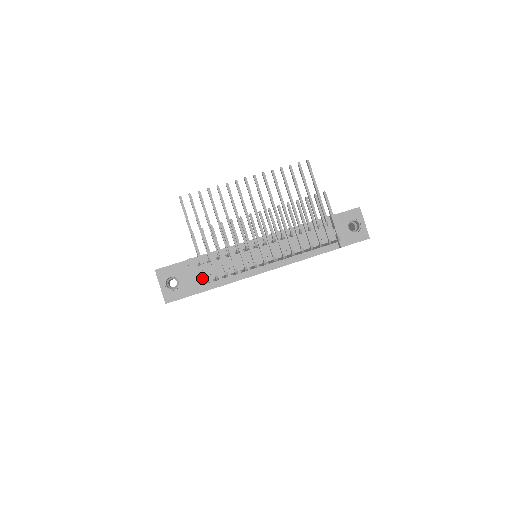
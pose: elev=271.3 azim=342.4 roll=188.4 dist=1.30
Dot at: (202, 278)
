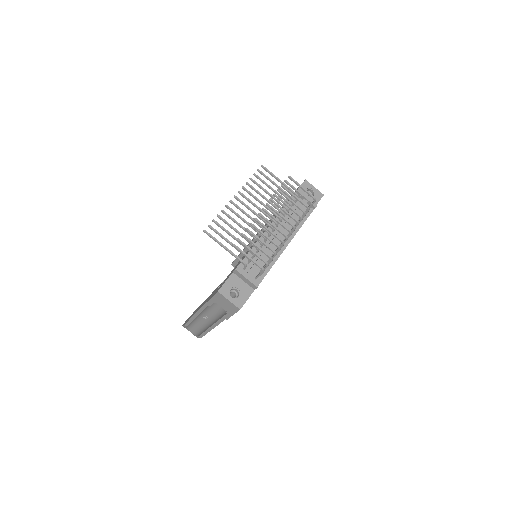
Dot at: (252, 277)
